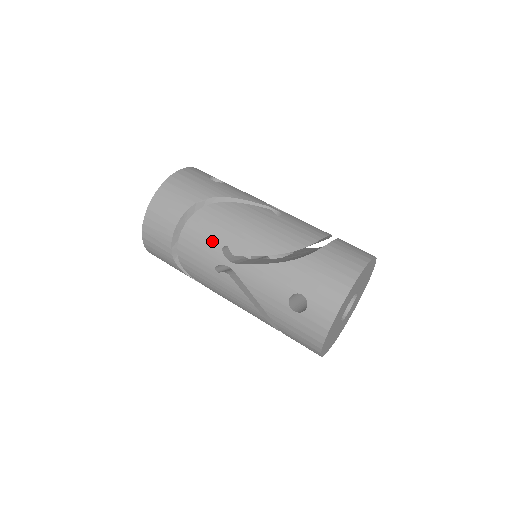
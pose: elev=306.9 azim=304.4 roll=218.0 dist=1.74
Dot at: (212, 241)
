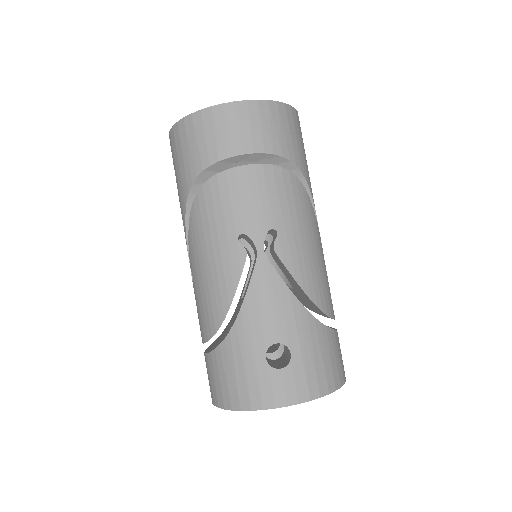
Dot at: (270, 211)
